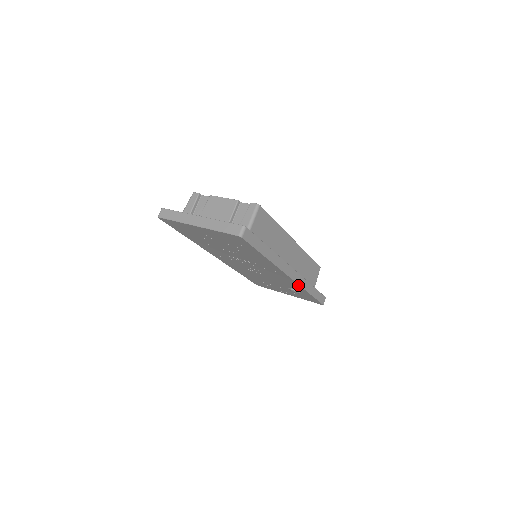
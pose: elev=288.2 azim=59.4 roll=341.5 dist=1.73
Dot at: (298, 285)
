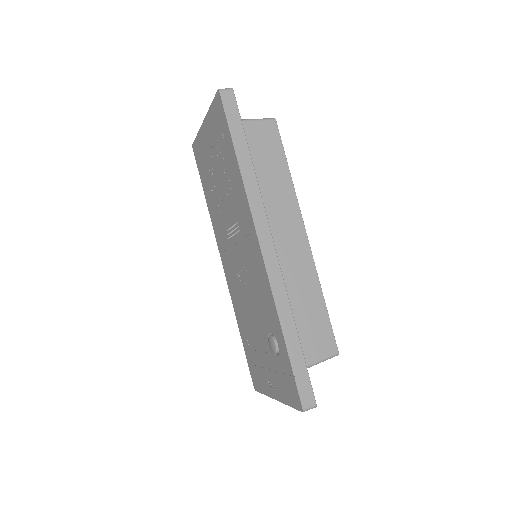
Dot at: (270, 289)
